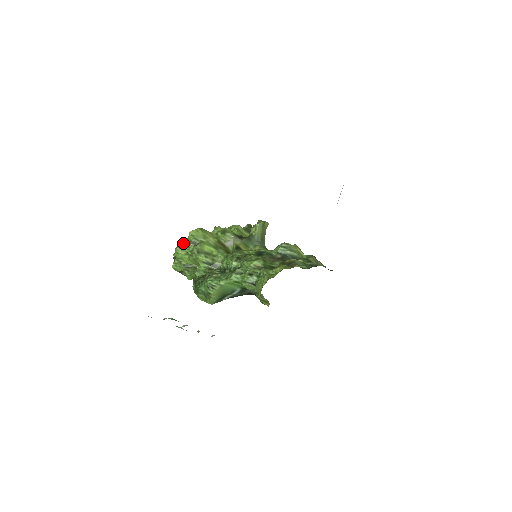
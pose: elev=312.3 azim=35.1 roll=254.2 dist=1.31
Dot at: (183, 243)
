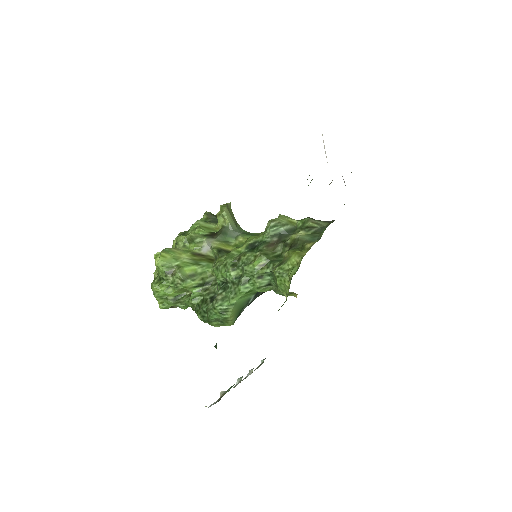
Dot at: (155, 277)
